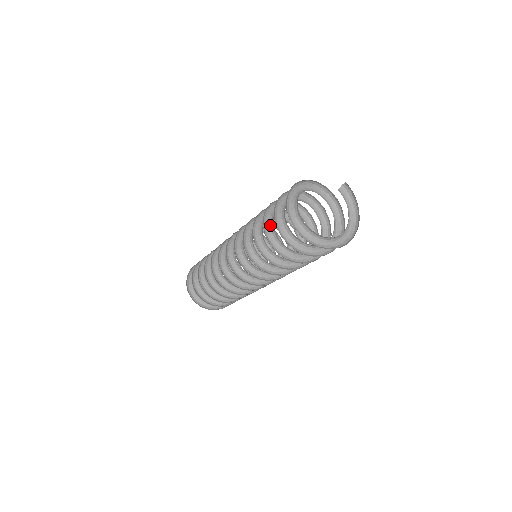
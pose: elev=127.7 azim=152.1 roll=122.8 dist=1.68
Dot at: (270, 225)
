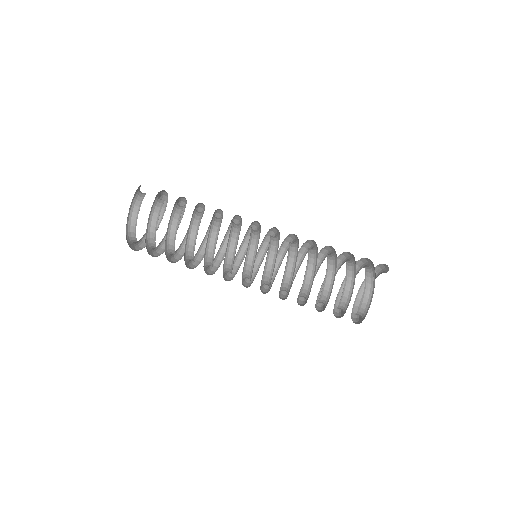
Dot at: (323, 294)
